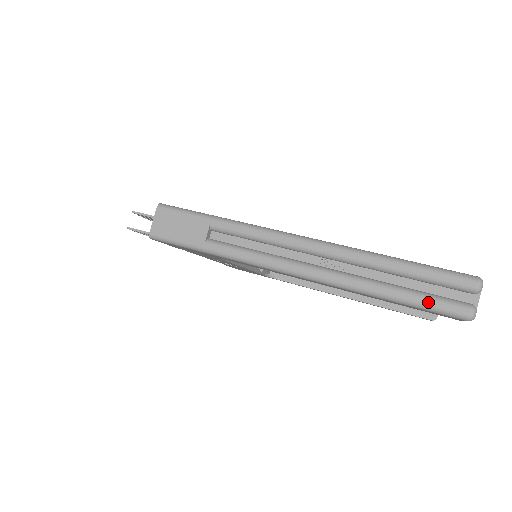
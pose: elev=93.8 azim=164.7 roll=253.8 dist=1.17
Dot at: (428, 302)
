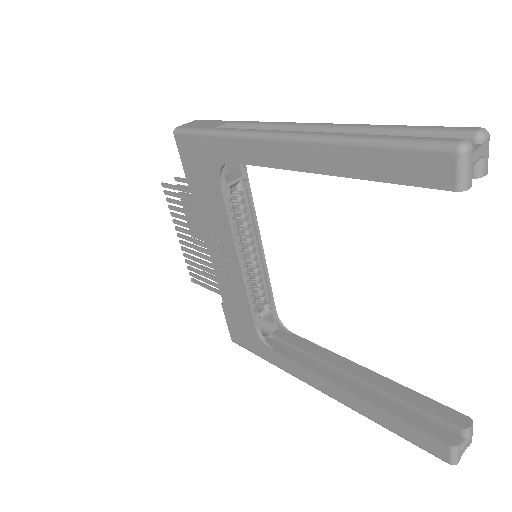
Dot at: (411, 138)
